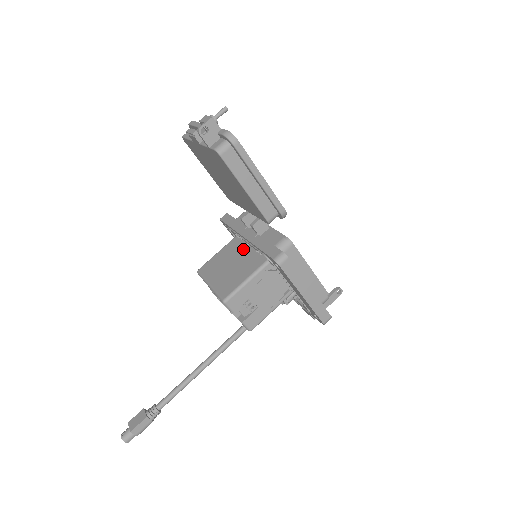
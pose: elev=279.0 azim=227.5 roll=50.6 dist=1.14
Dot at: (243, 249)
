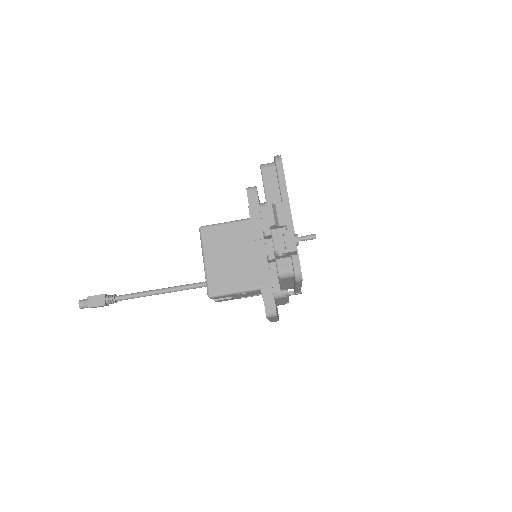
Dot at: (249, 248)
